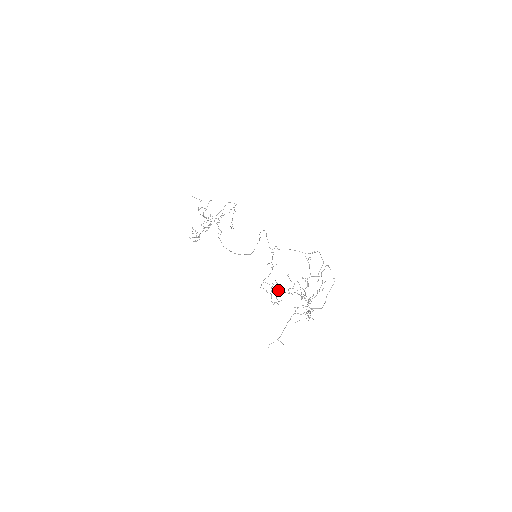
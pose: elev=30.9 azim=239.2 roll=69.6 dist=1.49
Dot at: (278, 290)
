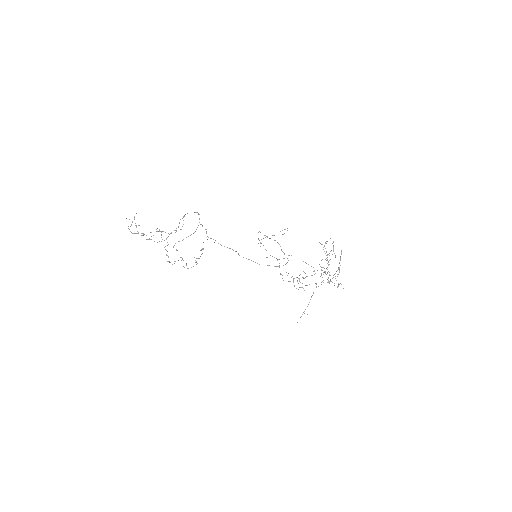
Dot at: (305, 277)
